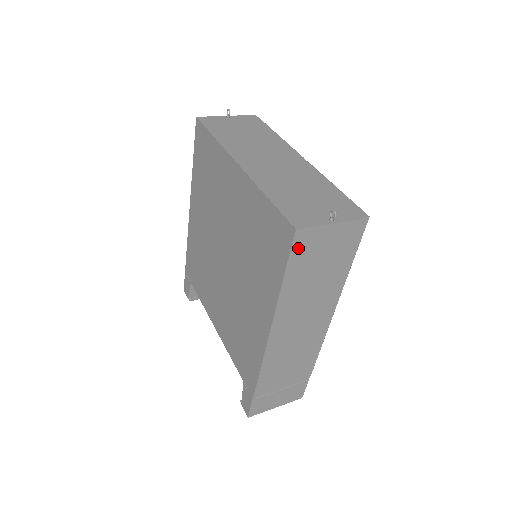
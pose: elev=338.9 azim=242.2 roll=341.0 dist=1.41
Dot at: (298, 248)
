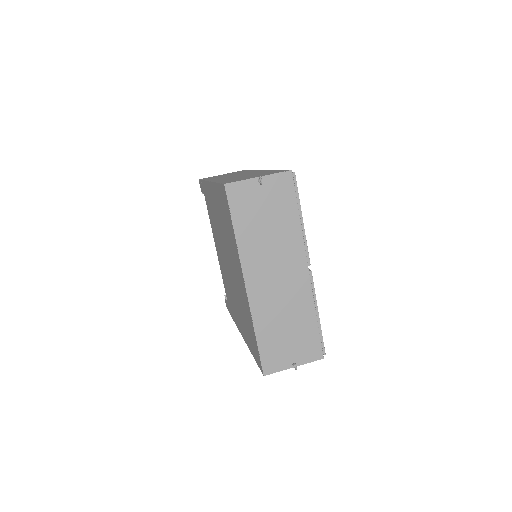
Dot at: occluded
